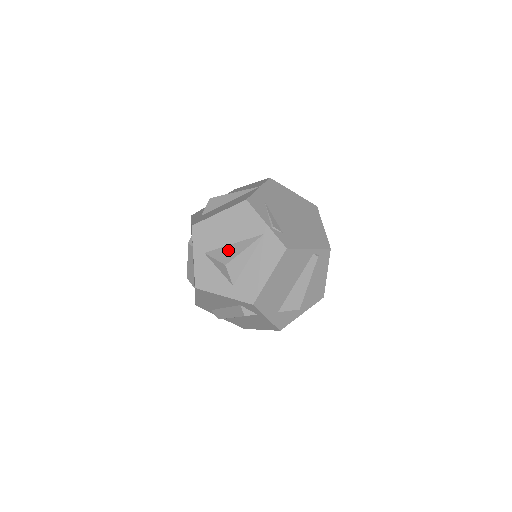
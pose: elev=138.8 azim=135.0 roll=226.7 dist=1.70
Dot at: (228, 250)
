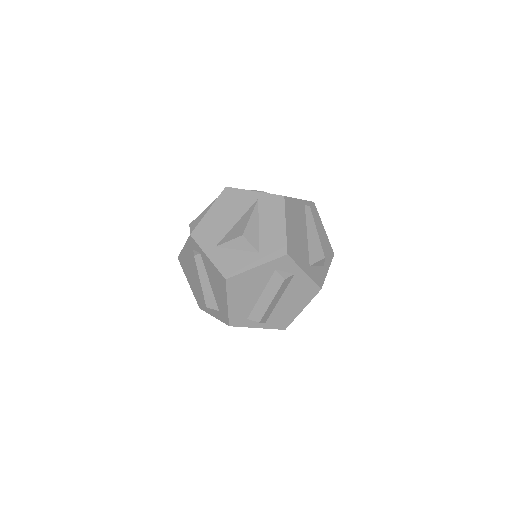
Dot at: (236, 228)
